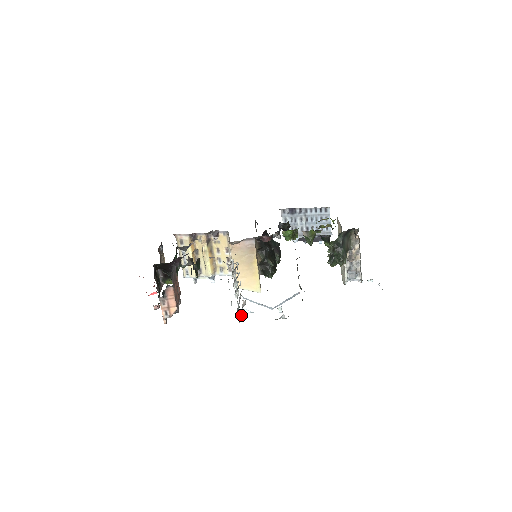
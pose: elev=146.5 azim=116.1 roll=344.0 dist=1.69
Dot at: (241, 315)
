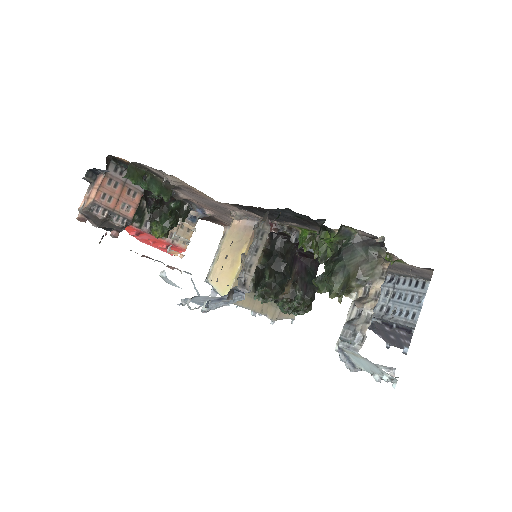
Dot at: occluded
